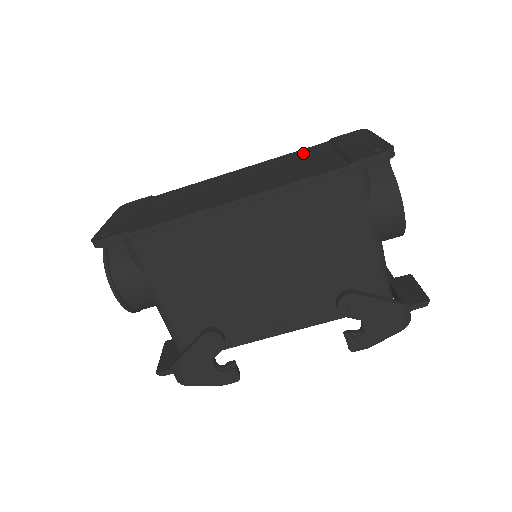
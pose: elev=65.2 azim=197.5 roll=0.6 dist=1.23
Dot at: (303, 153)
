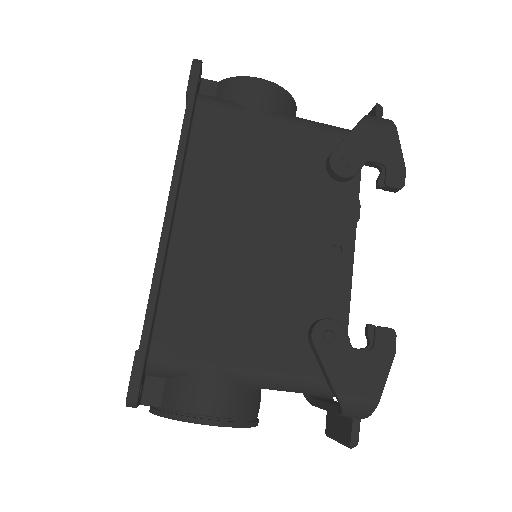
Dot at: occluded
